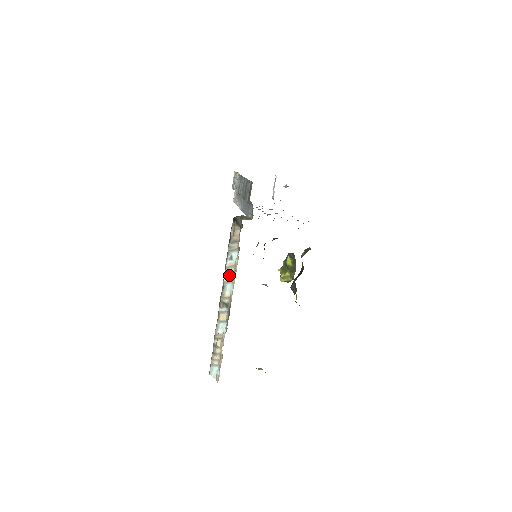
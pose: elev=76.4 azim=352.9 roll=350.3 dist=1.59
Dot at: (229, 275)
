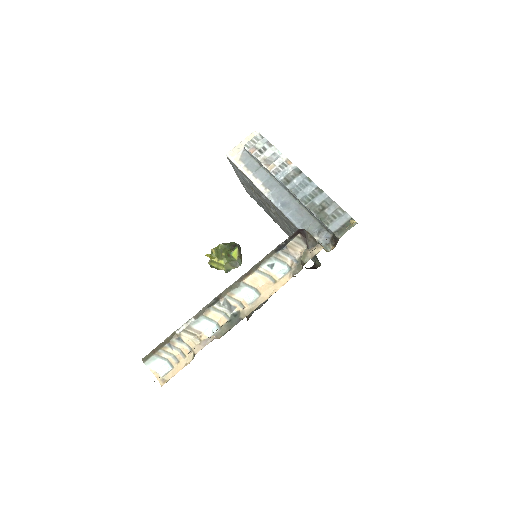
Dot at: (257, 281)
